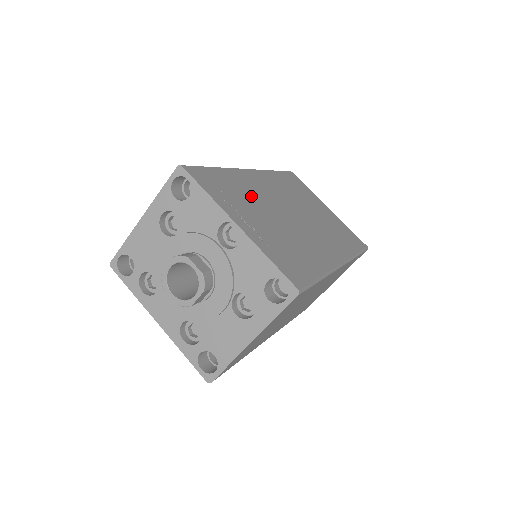
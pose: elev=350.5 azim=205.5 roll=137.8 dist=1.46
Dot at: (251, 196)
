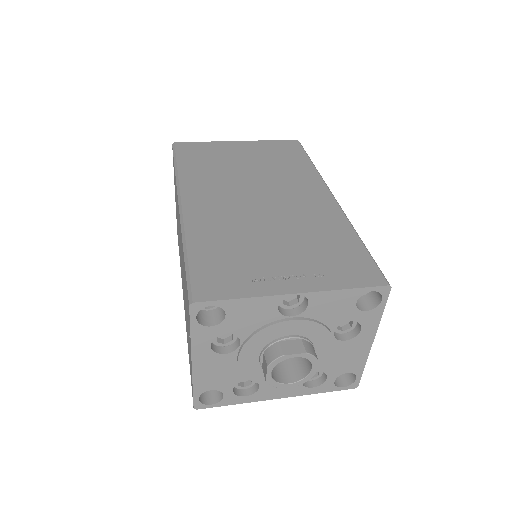
Dot at: (236, 237)
